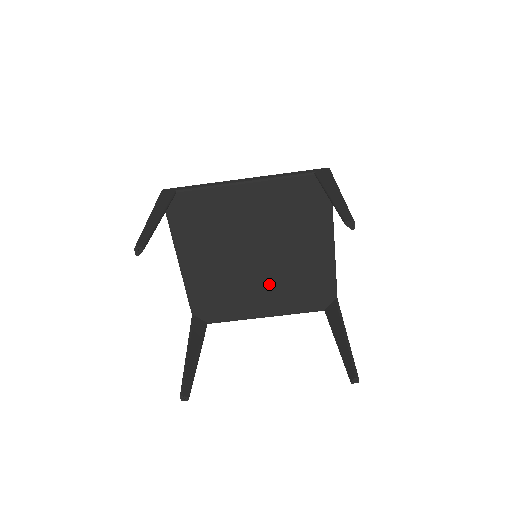
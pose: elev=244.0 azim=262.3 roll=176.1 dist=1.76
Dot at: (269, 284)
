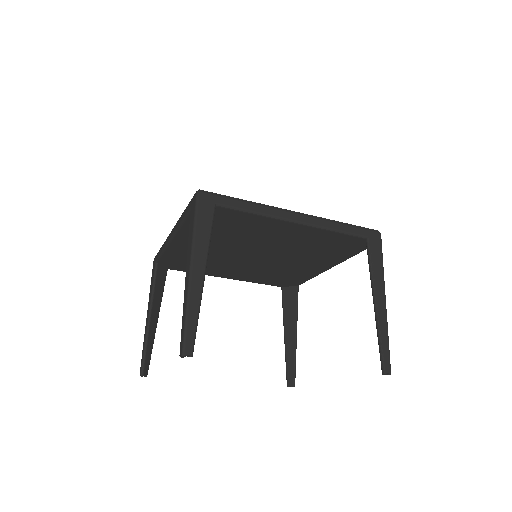
Dot at: (295, 259)
